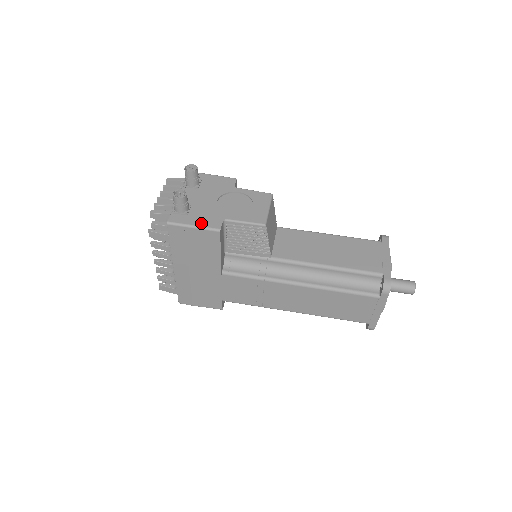
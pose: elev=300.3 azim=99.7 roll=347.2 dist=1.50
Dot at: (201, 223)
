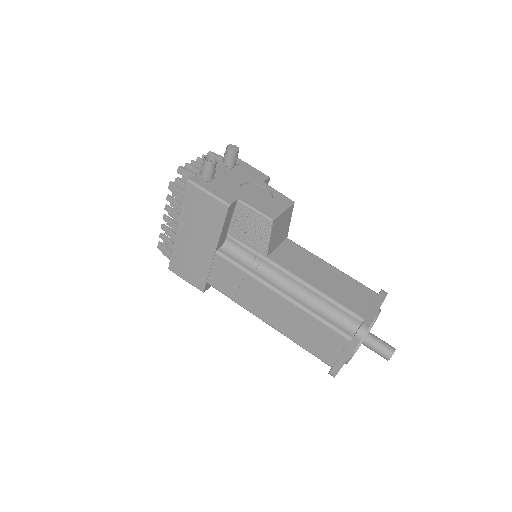
Dot at: (216, 192)
